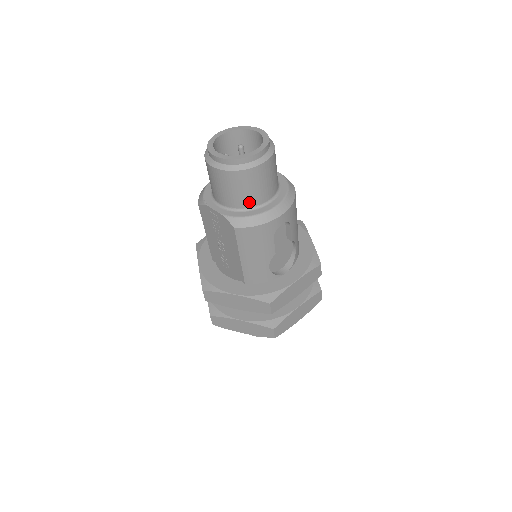
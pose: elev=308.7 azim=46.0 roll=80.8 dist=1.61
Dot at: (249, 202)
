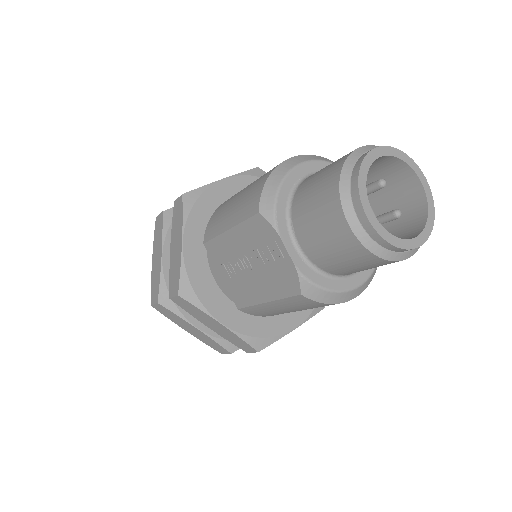
Dot at: (342, 272)
